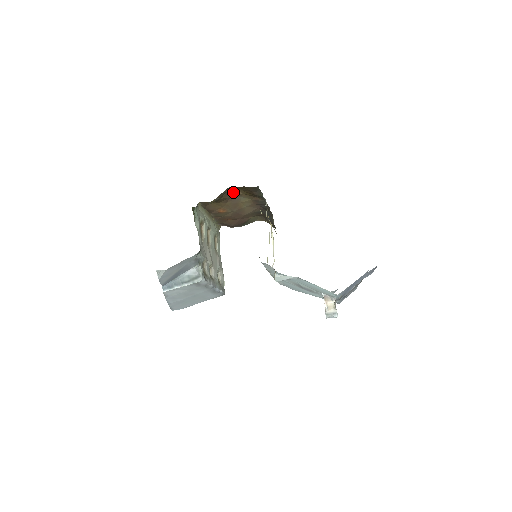
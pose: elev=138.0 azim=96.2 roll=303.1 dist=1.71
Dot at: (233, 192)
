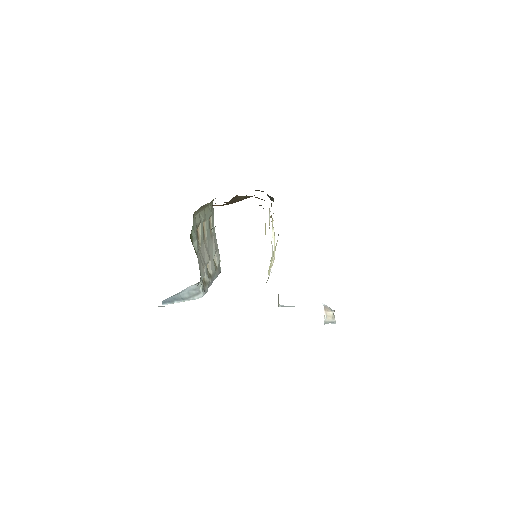
Dot at: (233, 197)
